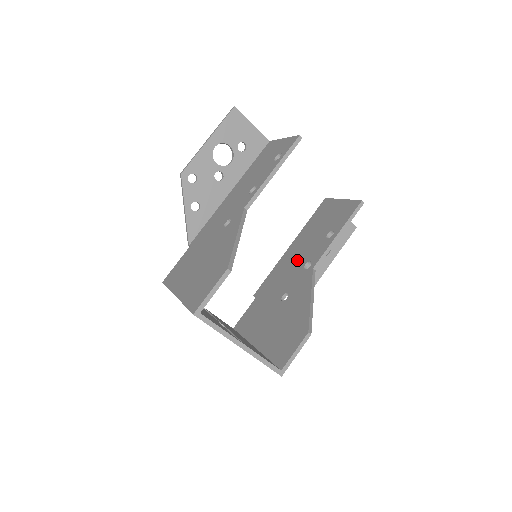
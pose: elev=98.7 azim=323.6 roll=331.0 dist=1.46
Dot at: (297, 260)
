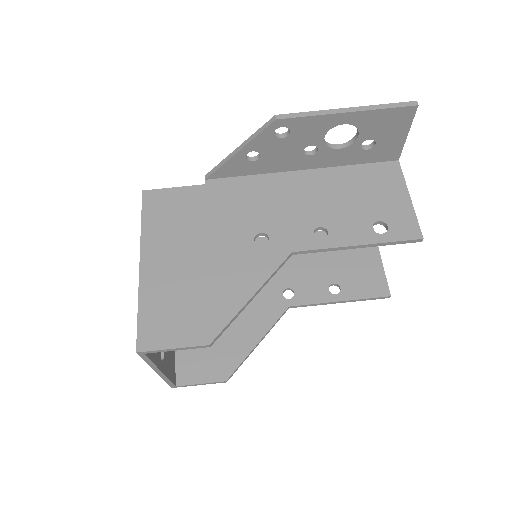
Dot at: (287, 268)
